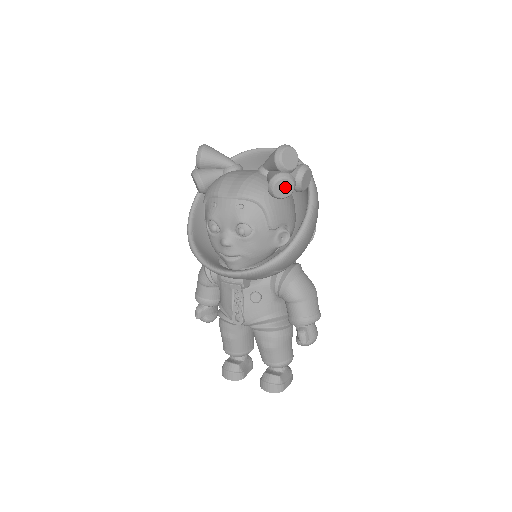
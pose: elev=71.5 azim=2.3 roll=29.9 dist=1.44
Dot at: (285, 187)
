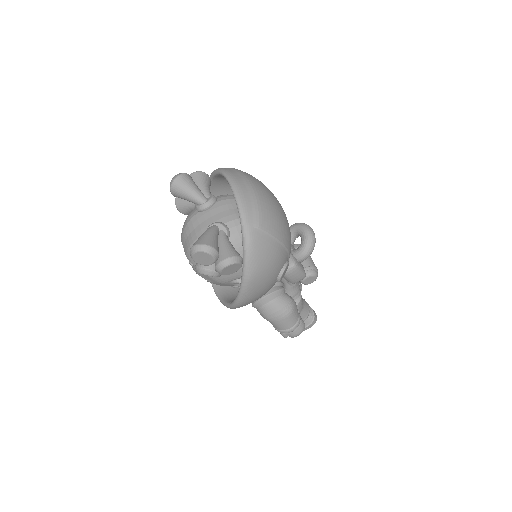
Dot at: occluded
